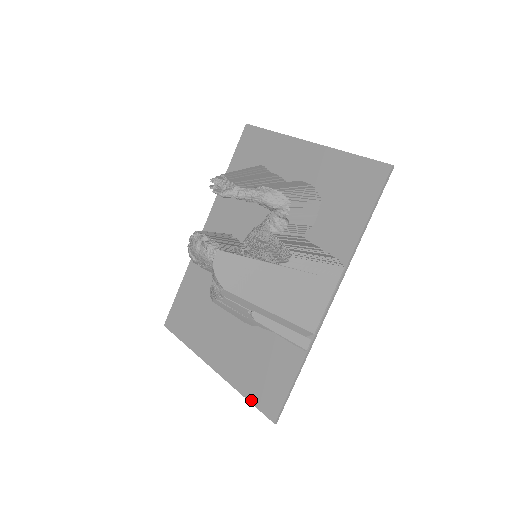
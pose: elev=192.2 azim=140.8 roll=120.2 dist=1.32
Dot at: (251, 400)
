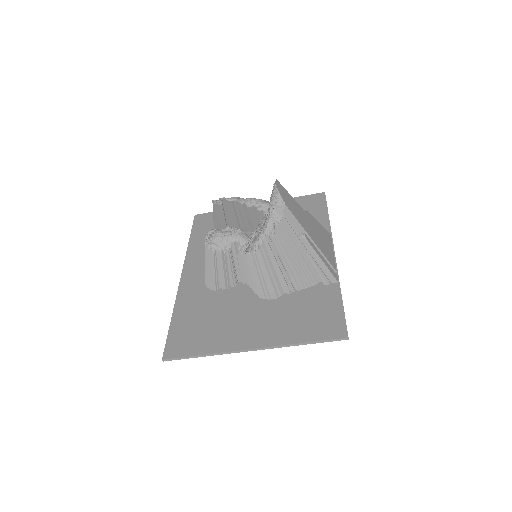
Dot at: (313, 339)
